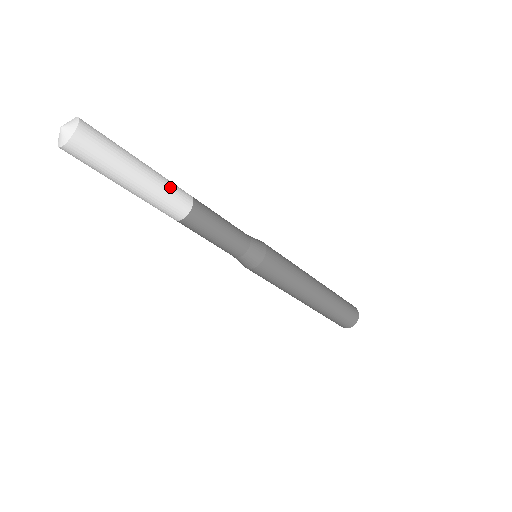
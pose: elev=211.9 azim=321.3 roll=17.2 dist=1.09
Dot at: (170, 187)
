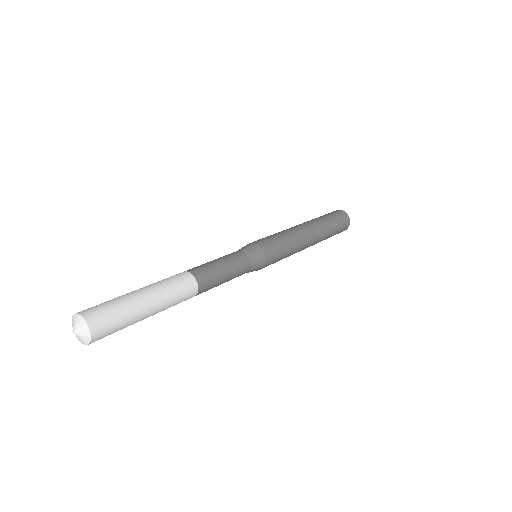
Dot at: (172, 285)
